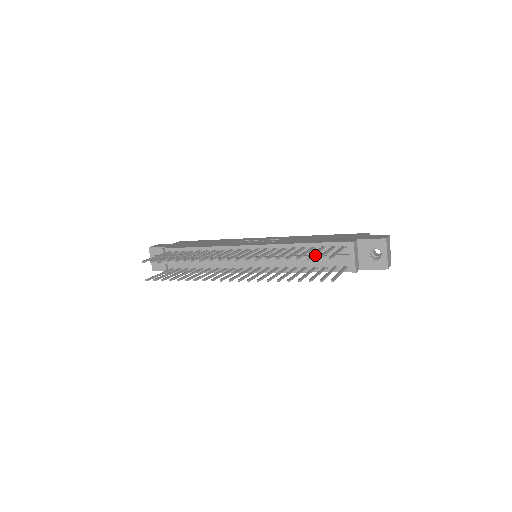
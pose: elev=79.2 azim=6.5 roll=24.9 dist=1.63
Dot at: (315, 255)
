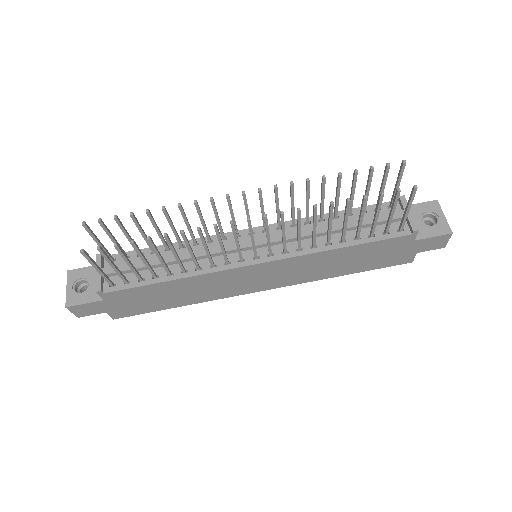
Dot at: (355, 220)
